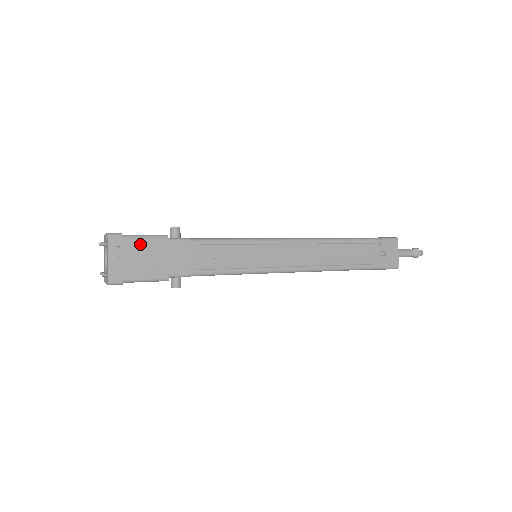
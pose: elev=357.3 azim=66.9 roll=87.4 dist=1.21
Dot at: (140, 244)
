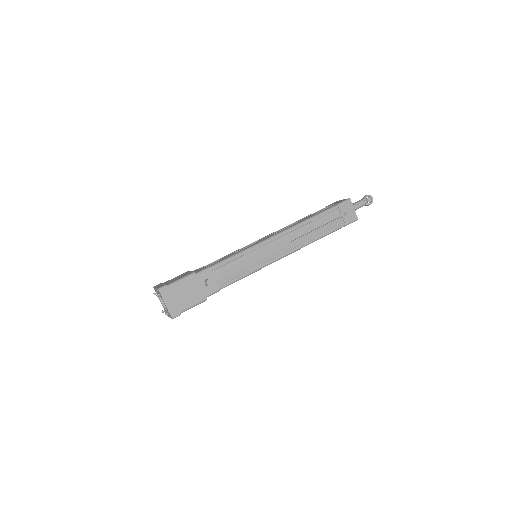
Dot at: occluded
